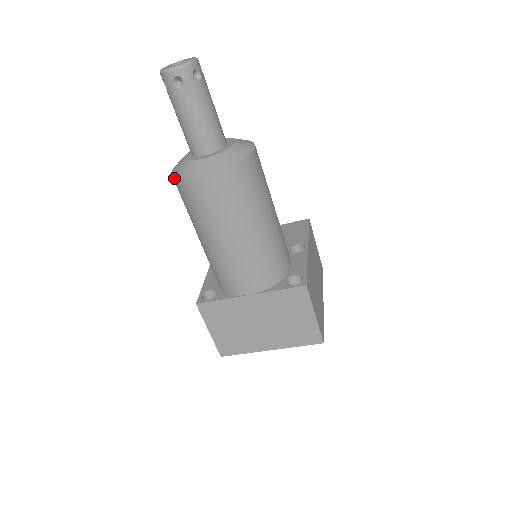
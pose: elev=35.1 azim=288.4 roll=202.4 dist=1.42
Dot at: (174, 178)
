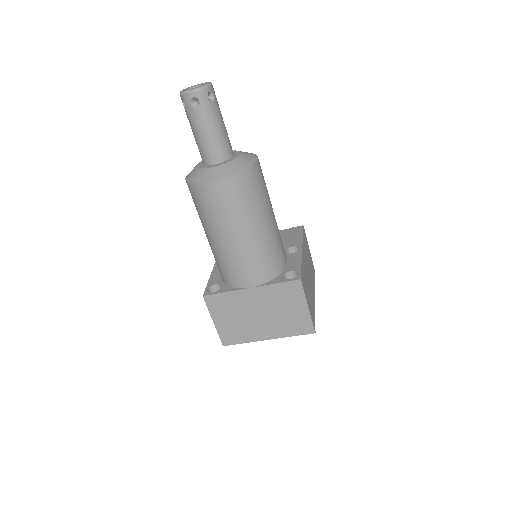
Dot at: (188, 183)
